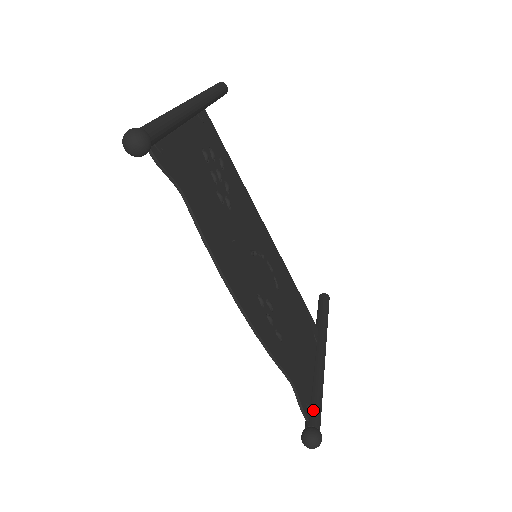
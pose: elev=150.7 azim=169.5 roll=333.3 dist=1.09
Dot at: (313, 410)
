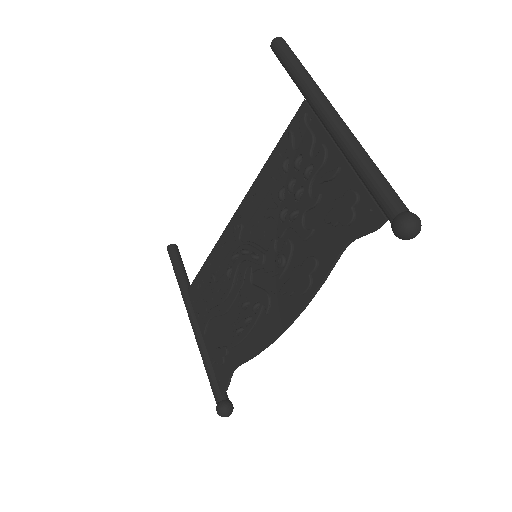
Dot at: occluded
